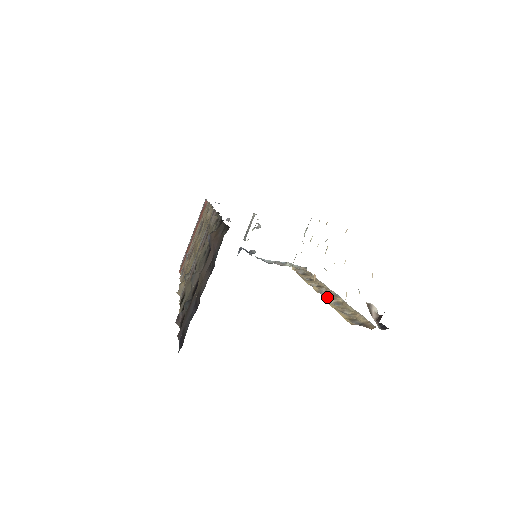
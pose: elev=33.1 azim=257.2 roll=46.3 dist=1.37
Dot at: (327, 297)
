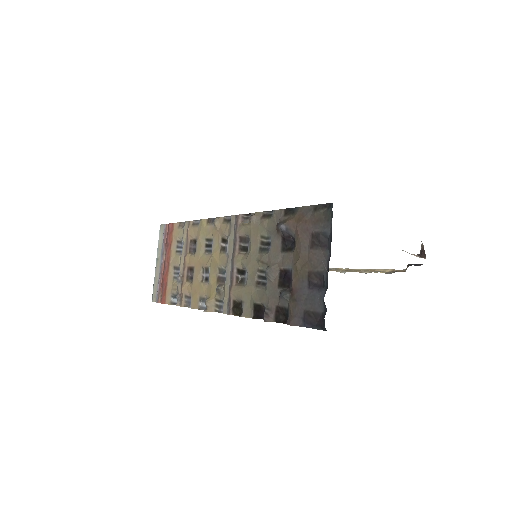
Dot at: (333, 270)
